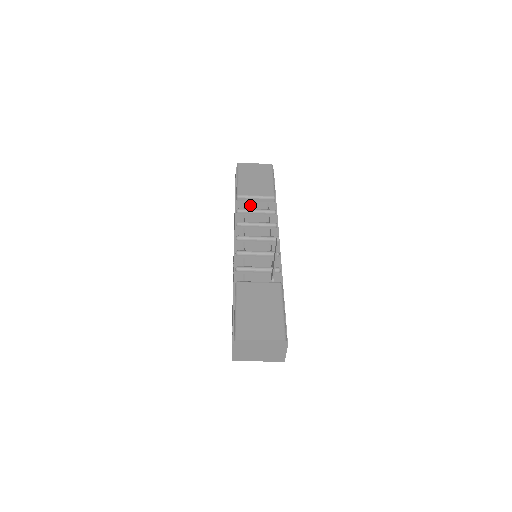
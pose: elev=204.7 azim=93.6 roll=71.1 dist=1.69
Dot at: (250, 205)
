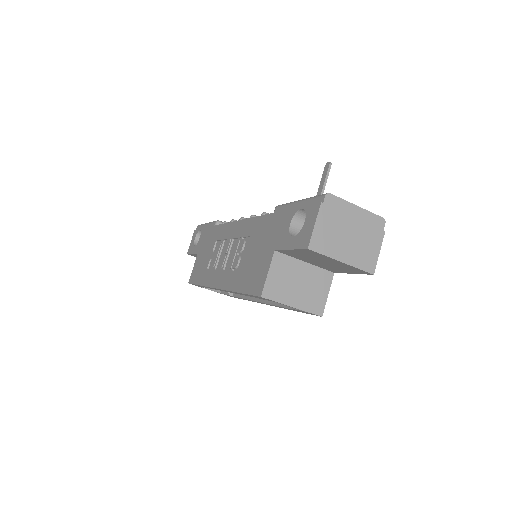
Dot at: occluded
